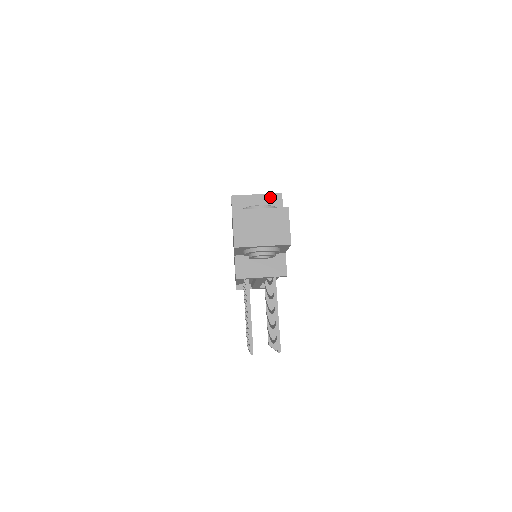
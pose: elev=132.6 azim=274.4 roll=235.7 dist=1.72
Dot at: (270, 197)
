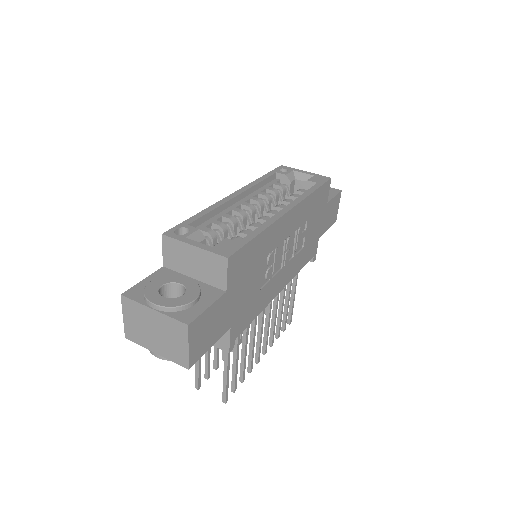
Dot at: (211, 257)
